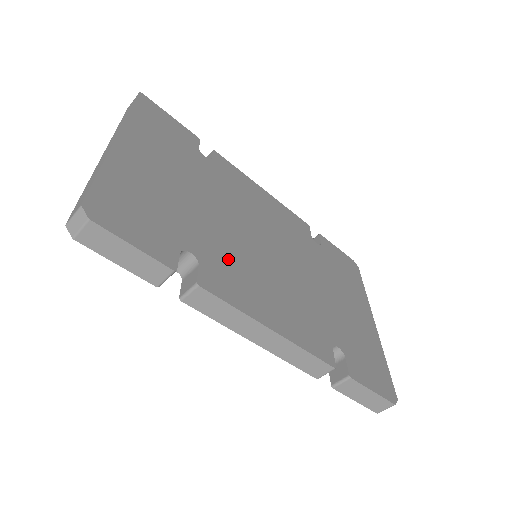
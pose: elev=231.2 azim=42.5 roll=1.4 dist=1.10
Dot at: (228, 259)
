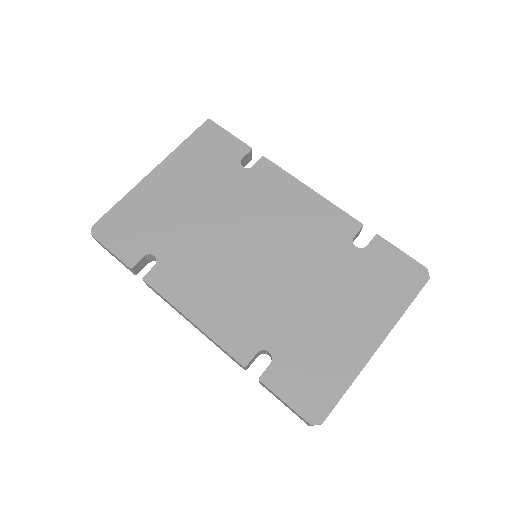
Dot at: (190, 261)
